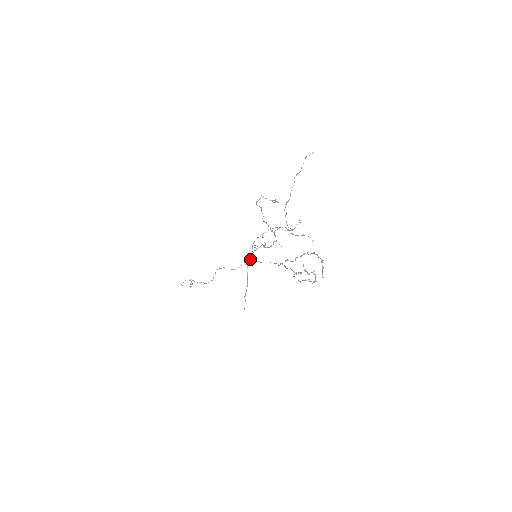
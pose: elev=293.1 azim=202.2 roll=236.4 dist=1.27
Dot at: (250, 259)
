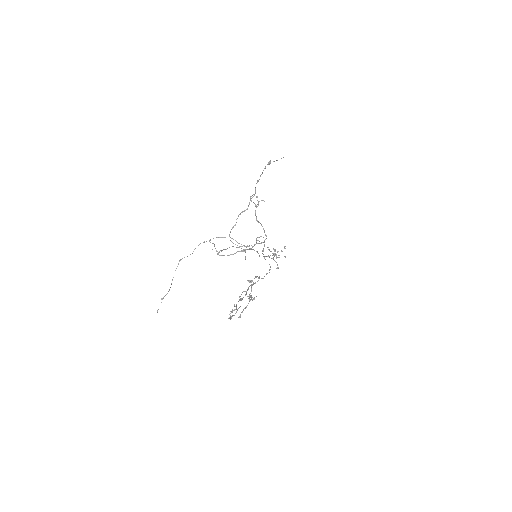
Dot at: occluded
